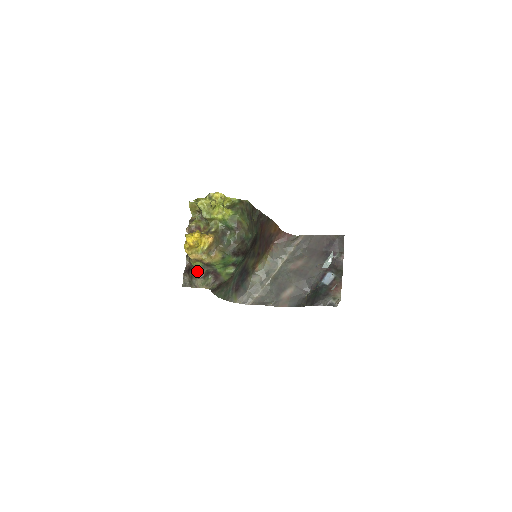
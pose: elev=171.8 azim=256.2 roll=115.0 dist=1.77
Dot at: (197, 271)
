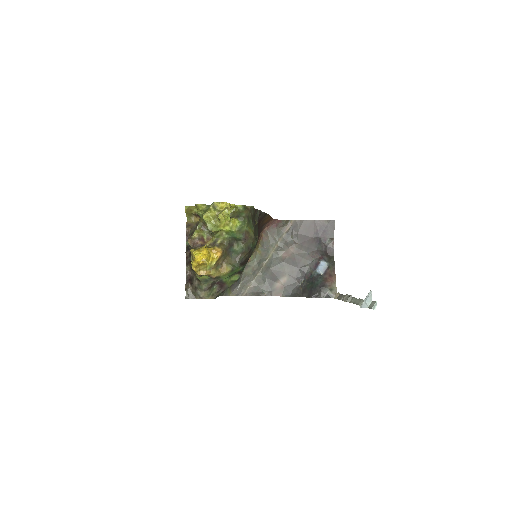
Dot at: (203, 284)
